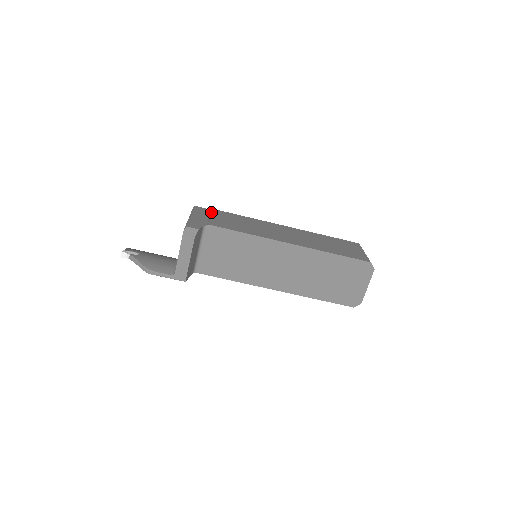
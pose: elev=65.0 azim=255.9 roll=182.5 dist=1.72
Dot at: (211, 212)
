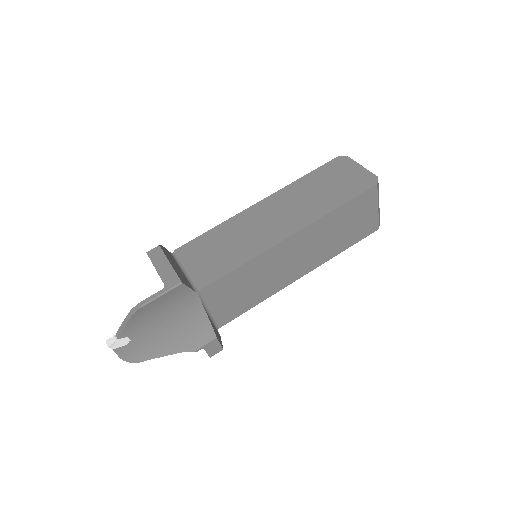
Dot at: occluded
